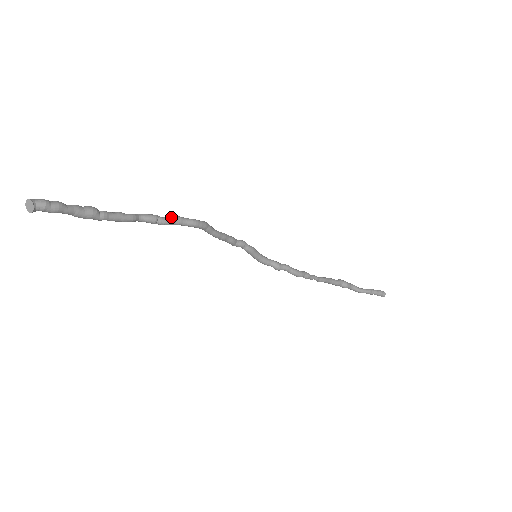
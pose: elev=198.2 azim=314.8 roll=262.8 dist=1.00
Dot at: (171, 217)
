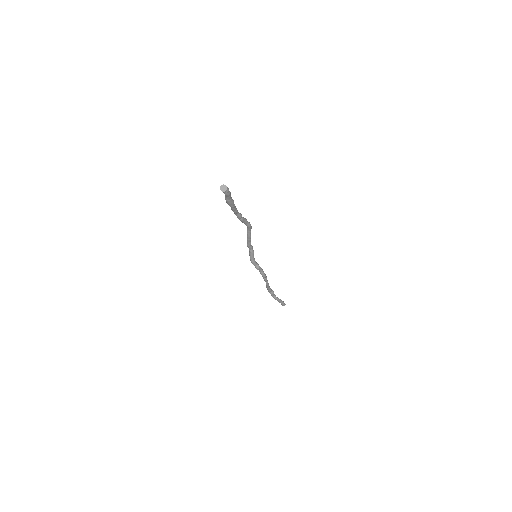
Dot at: (244, 218)
